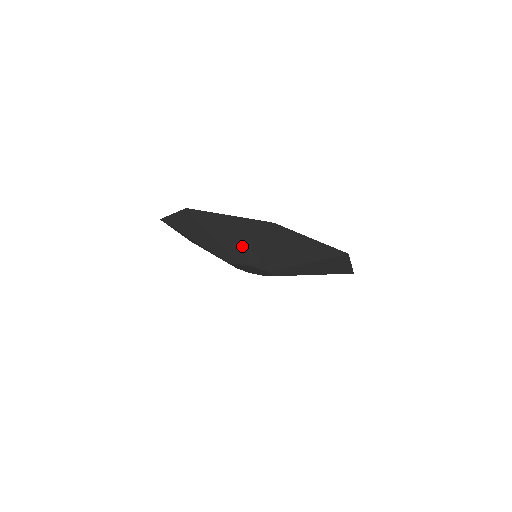
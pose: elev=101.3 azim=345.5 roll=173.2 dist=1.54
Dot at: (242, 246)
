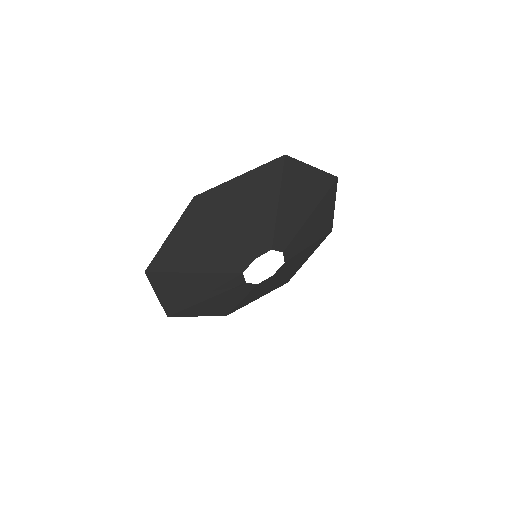
Dot at: (257, 221)
